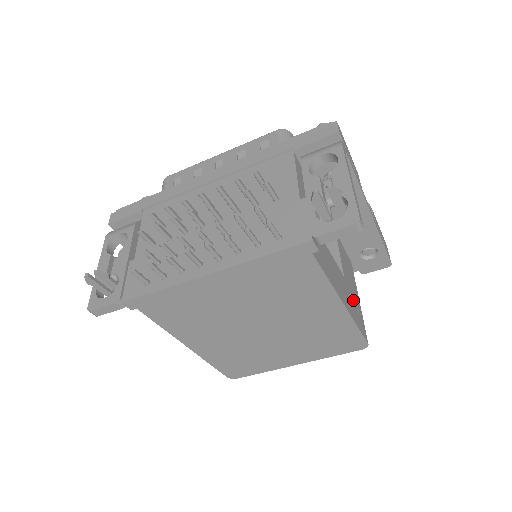
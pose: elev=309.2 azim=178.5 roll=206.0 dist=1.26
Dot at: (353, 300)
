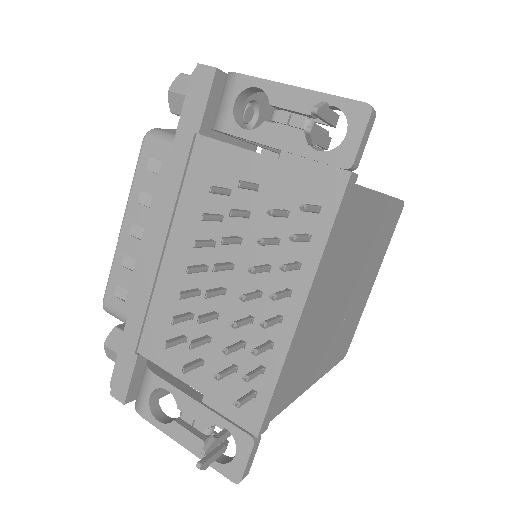
Dot at: occluded
